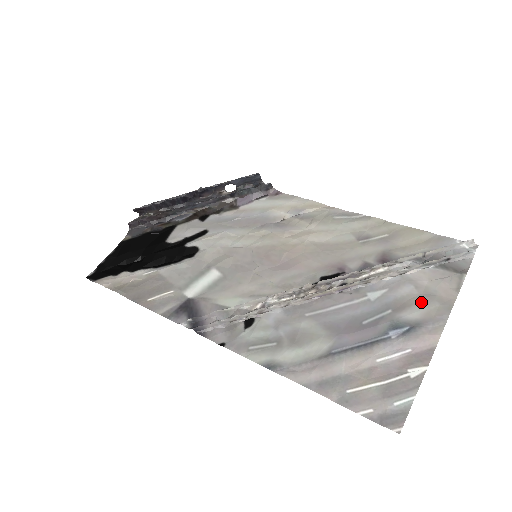
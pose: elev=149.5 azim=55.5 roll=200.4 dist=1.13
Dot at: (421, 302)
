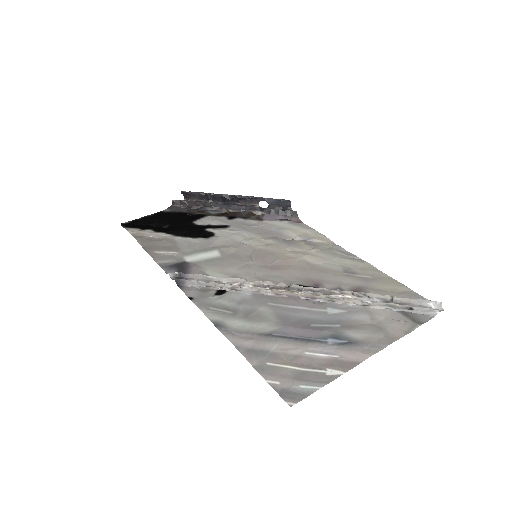
Dot at: (369, 329)
